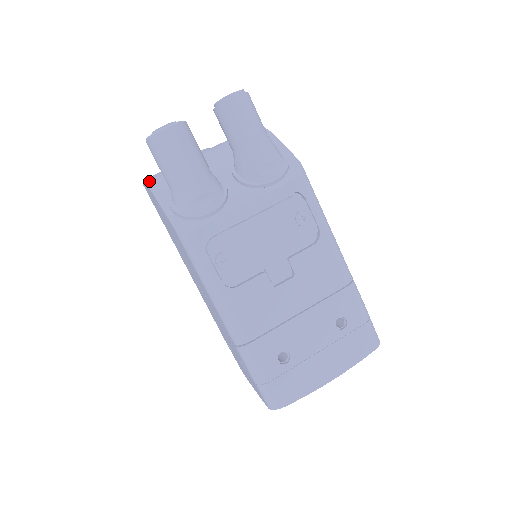
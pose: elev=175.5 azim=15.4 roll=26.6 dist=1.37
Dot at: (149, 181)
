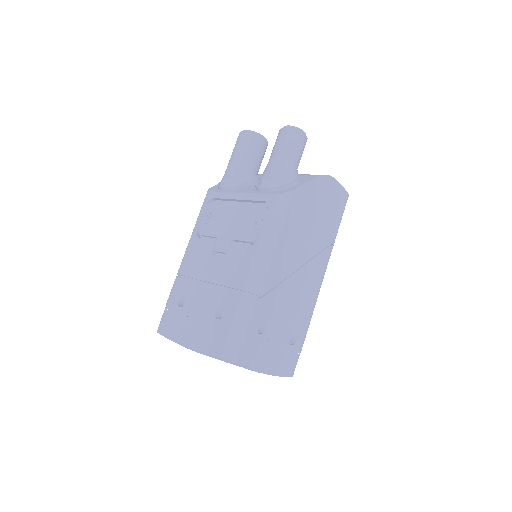
Dot at: occluded
